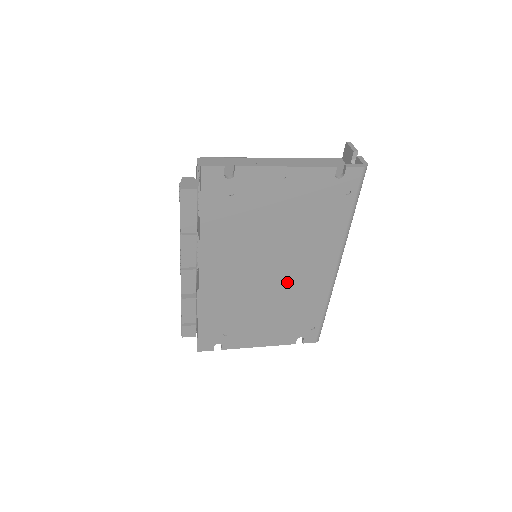
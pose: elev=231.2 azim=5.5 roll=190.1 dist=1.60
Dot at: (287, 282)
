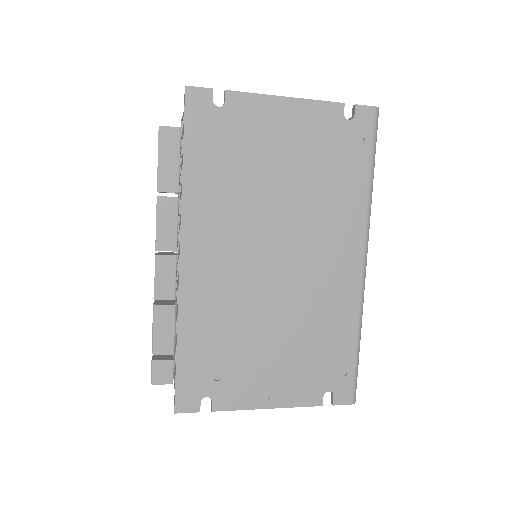
Dot at: (300, 280)
